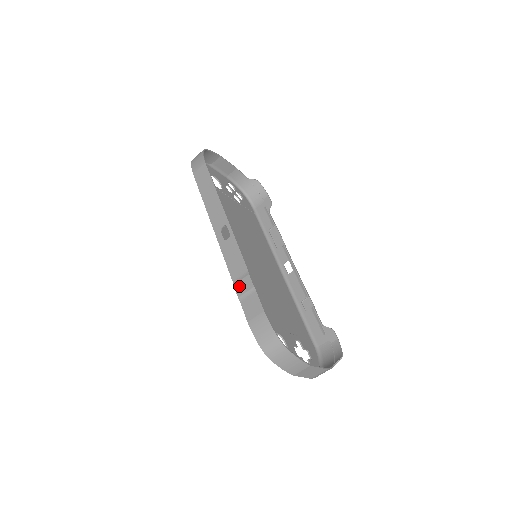
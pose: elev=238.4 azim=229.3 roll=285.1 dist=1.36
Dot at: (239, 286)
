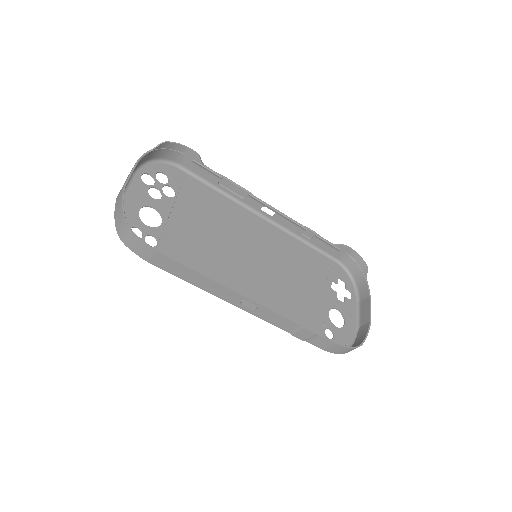
Dot at: (299, 335)
